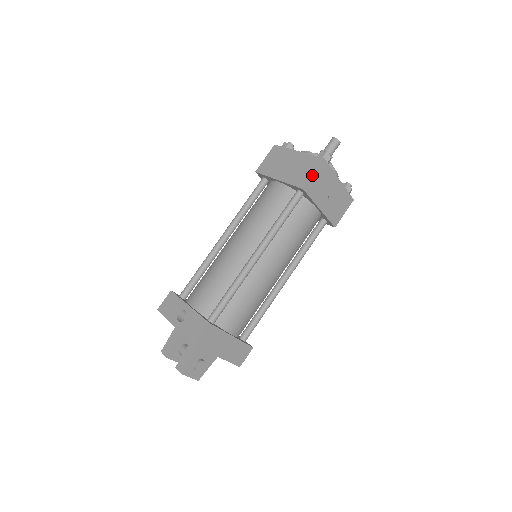
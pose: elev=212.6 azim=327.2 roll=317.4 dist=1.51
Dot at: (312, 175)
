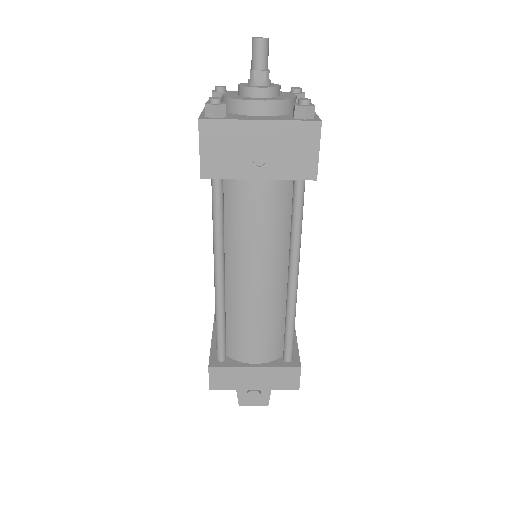
Dot at: (199, 153)
